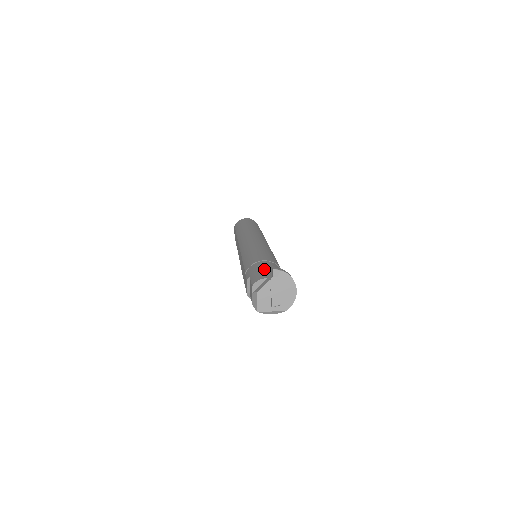
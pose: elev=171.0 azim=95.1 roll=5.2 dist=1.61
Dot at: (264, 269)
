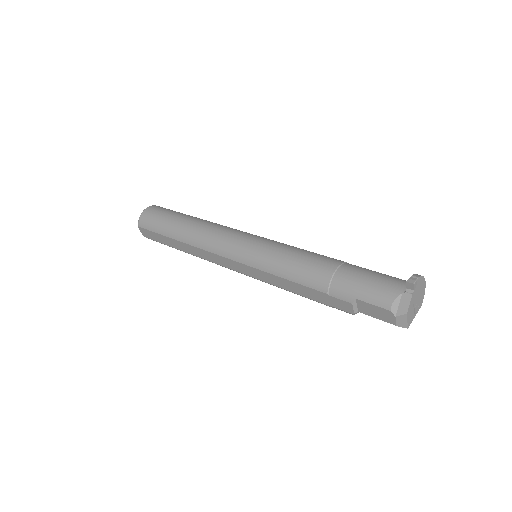
Dot at: (369, 282)
